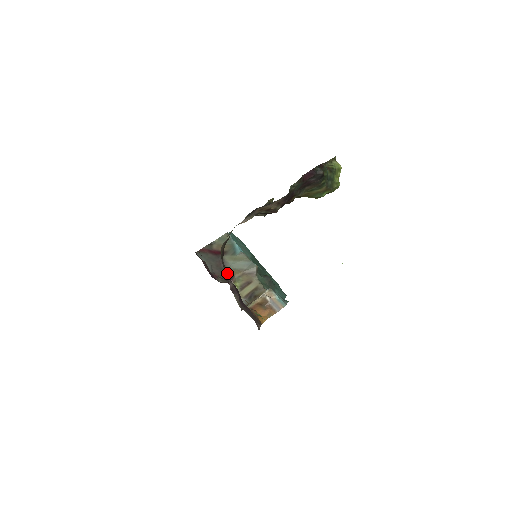
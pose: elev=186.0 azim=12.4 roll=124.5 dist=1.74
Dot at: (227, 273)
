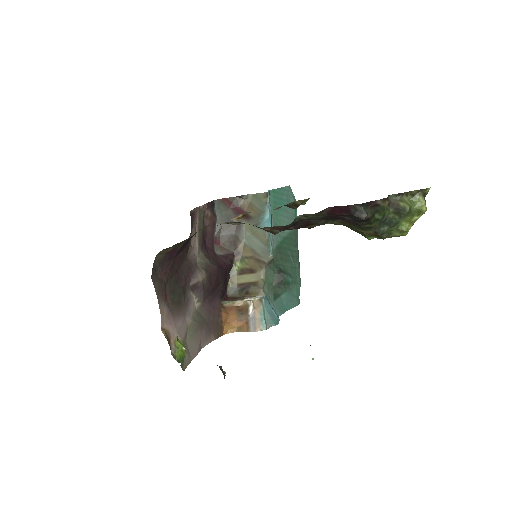
Dot at: (235, 245)
